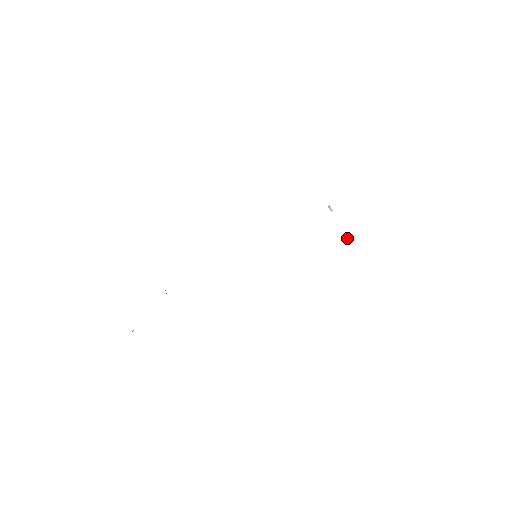
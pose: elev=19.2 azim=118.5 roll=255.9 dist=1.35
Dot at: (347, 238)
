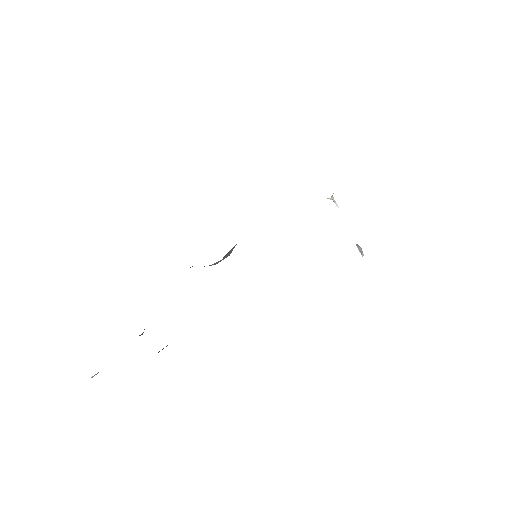
Dot at: (360, 248)
